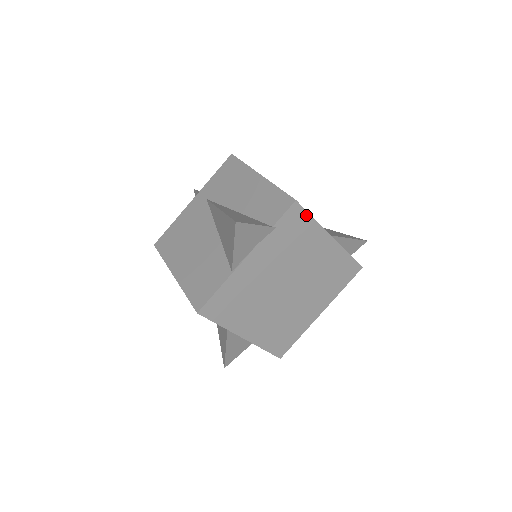
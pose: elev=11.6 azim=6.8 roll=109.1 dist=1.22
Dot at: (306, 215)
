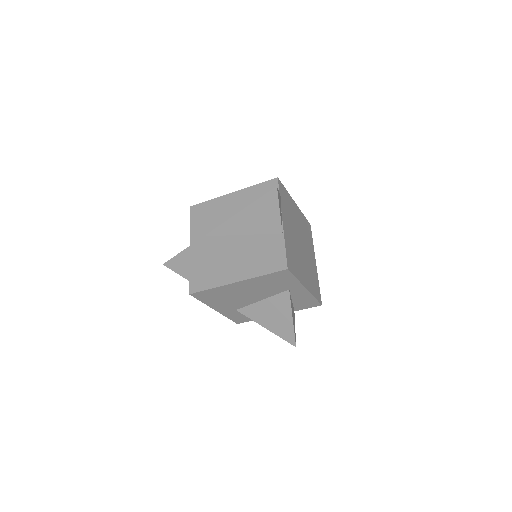
Dot at: (284, 188)
